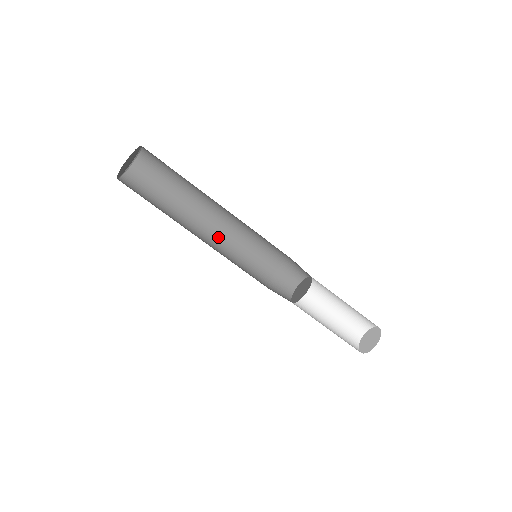
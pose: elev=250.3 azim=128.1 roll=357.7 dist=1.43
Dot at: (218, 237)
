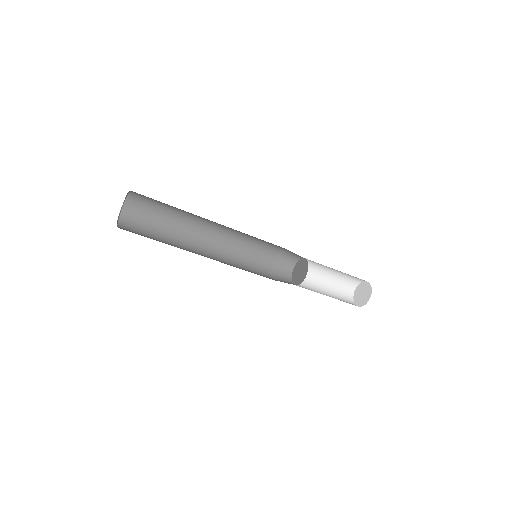
Dot at: (218, 244)
